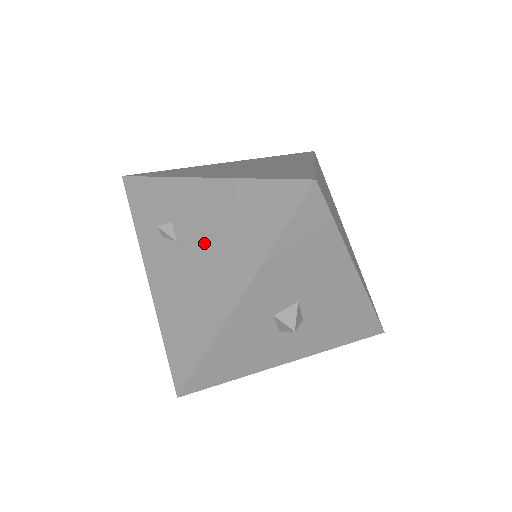
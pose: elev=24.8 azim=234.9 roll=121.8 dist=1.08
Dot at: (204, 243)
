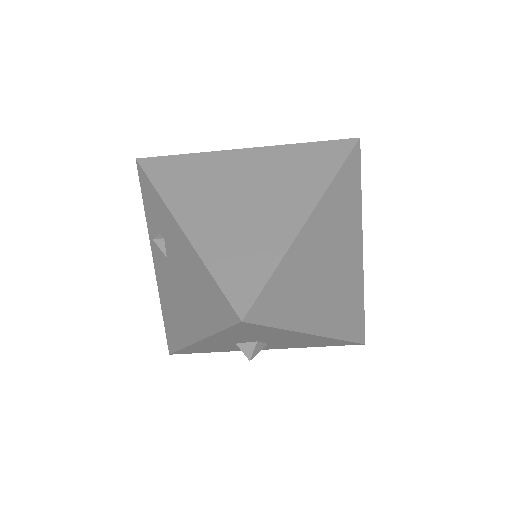
Dot at: (181, 280)
